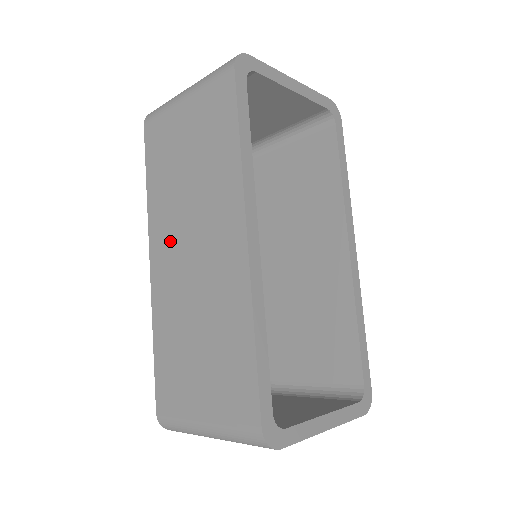
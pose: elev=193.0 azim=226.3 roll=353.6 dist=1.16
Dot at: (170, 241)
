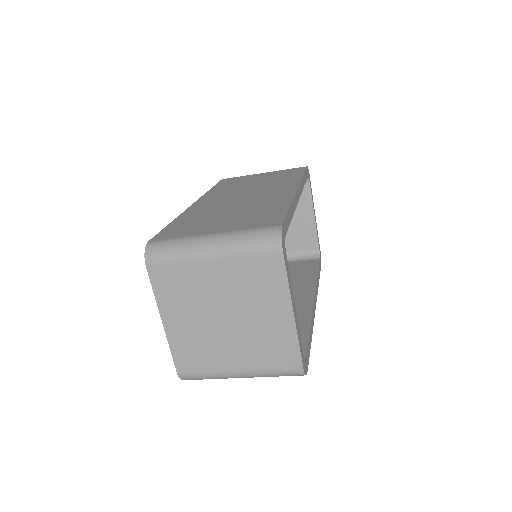
Dot at: (223, 196)
